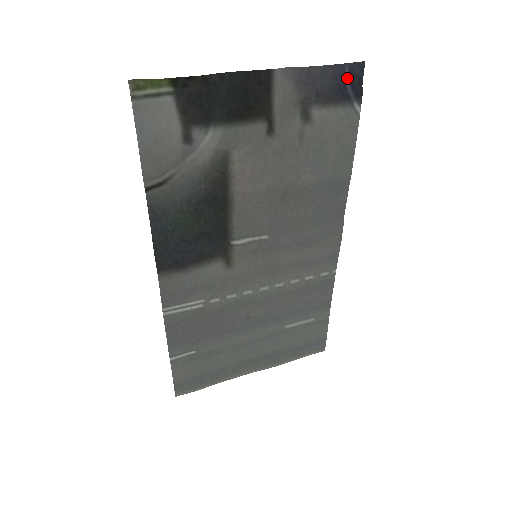
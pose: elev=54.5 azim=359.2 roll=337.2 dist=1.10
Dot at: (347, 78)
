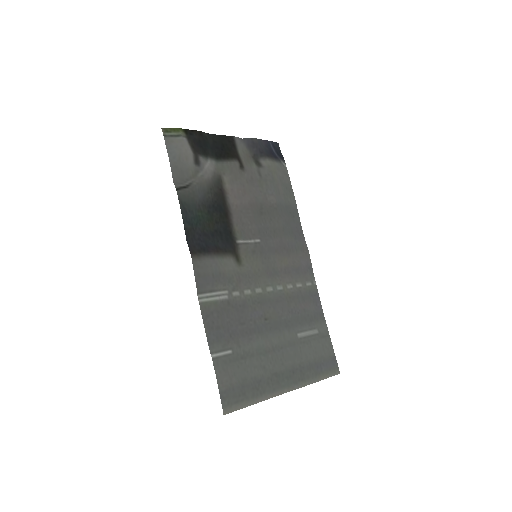
Dot at: (273, 148)
